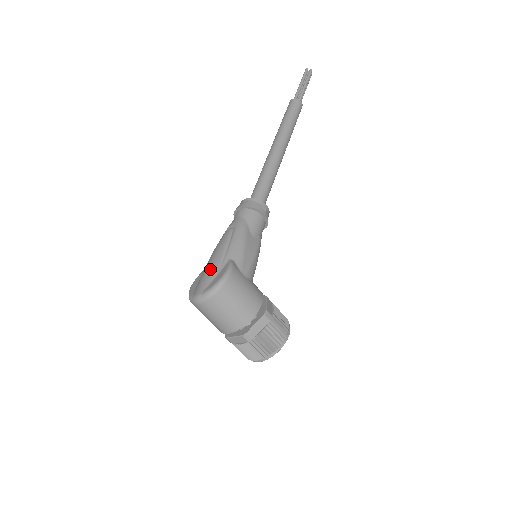
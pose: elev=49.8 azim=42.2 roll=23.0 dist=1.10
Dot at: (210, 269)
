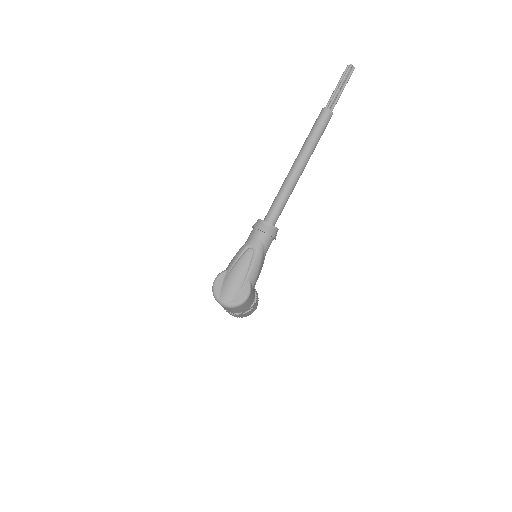
Dot at: (235, 285)
